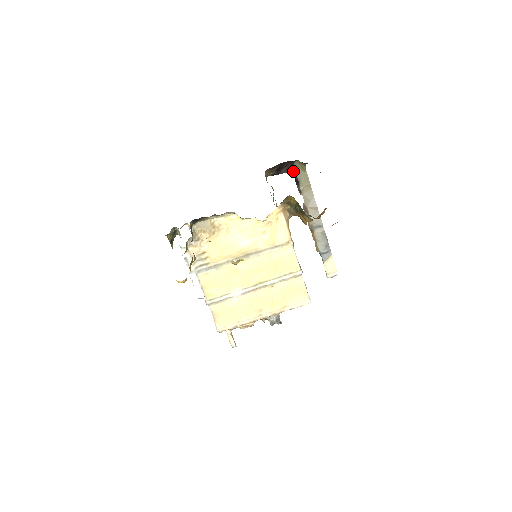
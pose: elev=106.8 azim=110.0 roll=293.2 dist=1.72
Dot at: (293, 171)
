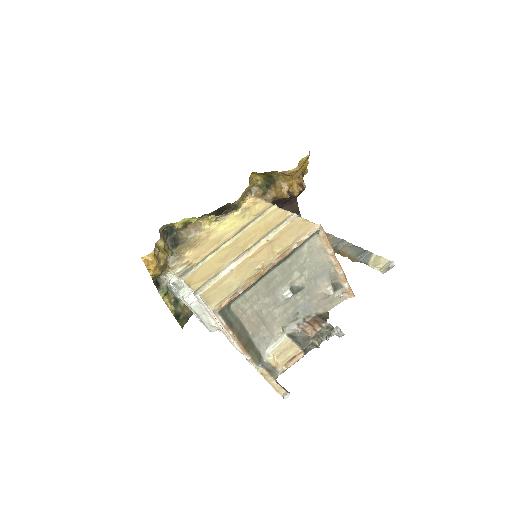
Dot at: occluded
